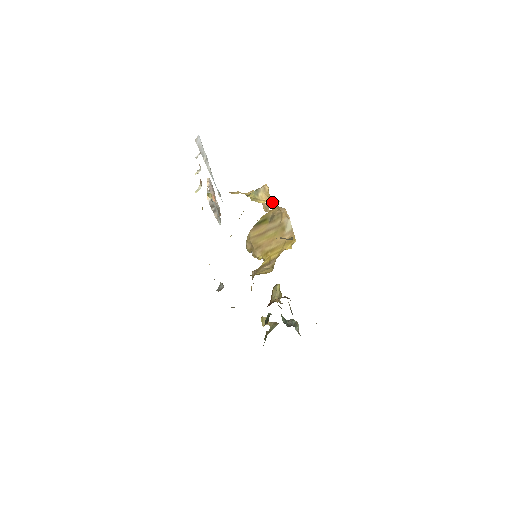
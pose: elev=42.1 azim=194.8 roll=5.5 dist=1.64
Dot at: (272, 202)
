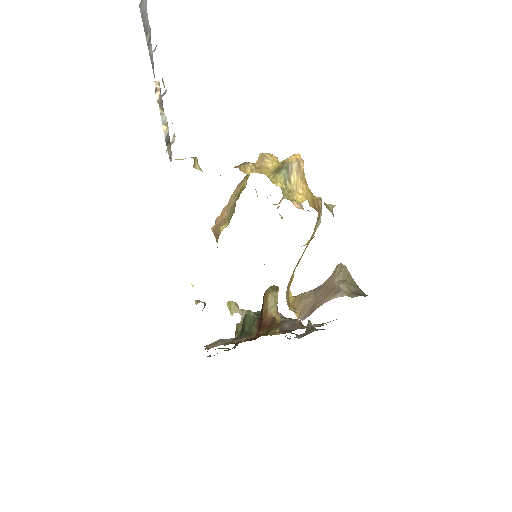
Dot at: (310, 193)
